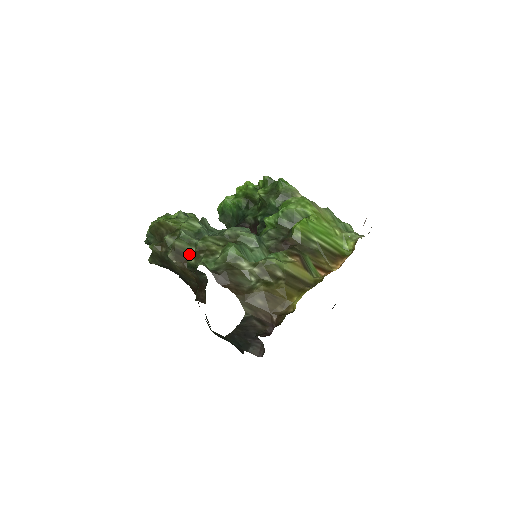
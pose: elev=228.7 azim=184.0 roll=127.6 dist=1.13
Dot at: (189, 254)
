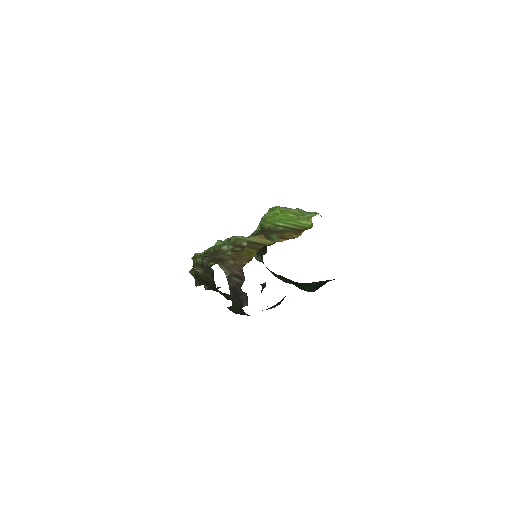
Dot at: (206, 264)
